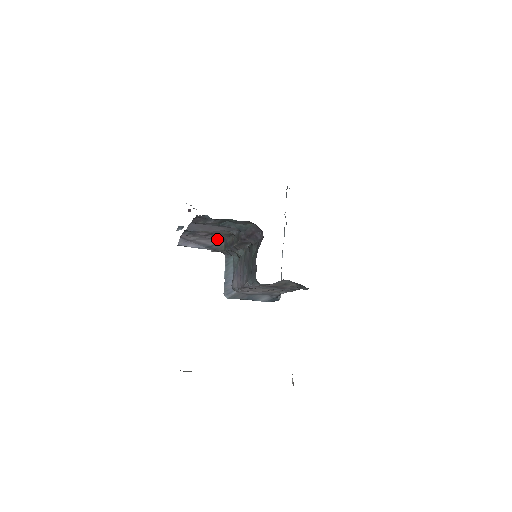
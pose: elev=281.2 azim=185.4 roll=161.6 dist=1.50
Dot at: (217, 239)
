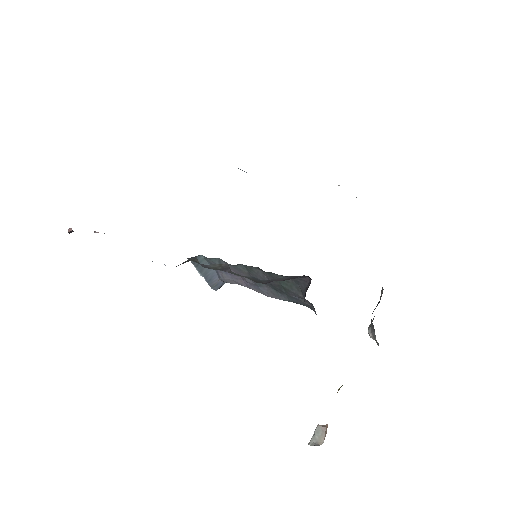
Dot at: occluded
